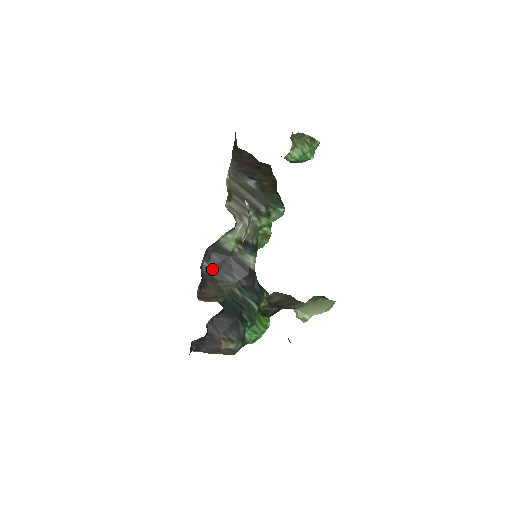
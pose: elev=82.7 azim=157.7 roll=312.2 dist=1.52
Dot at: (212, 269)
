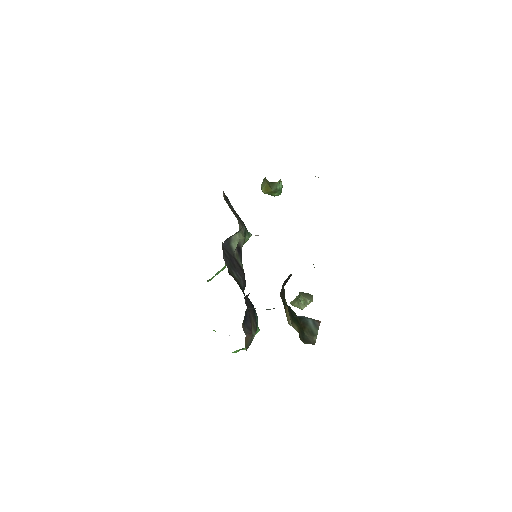
Dot at: (226, 261)
